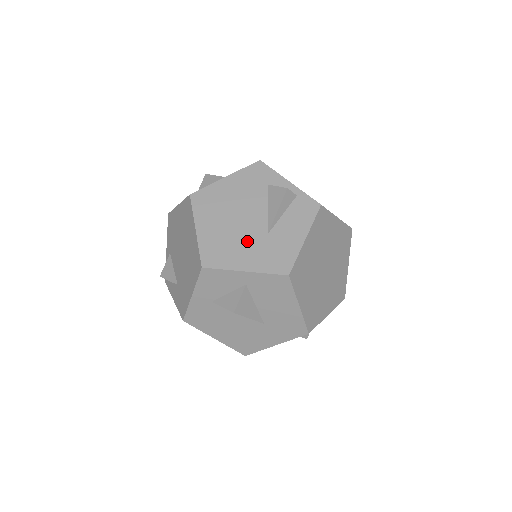
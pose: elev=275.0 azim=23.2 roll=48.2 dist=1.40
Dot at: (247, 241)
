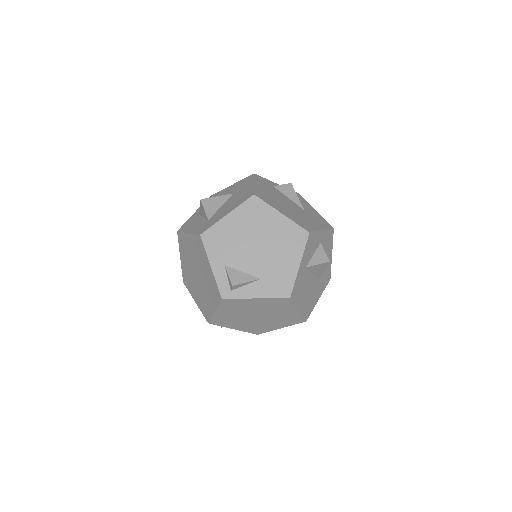
Dot at: (304, 215)
